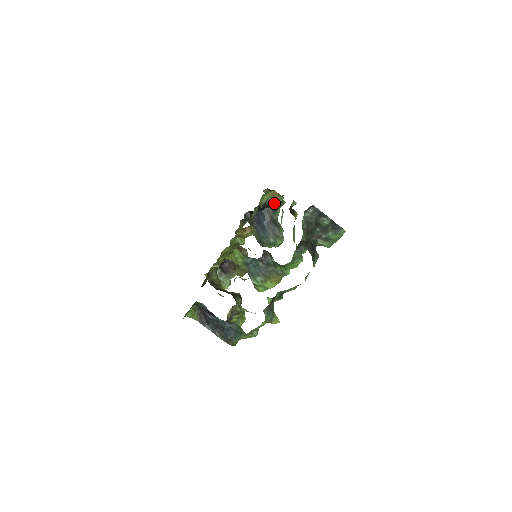
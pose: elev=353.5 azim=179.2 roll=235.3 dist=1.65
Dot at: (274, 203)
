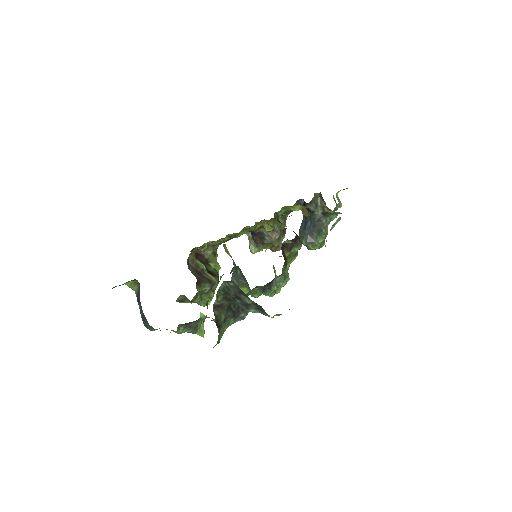
Dot at: (322, 210)
